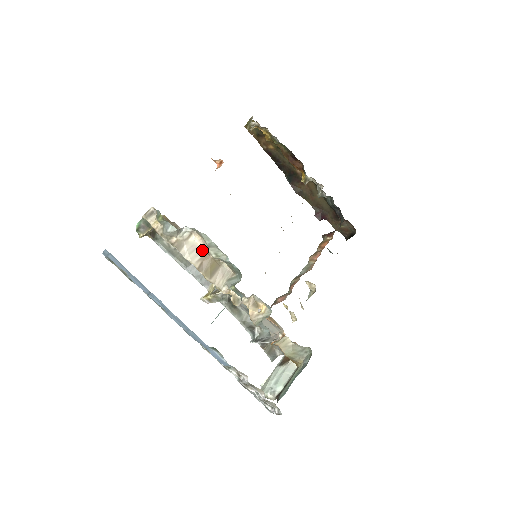
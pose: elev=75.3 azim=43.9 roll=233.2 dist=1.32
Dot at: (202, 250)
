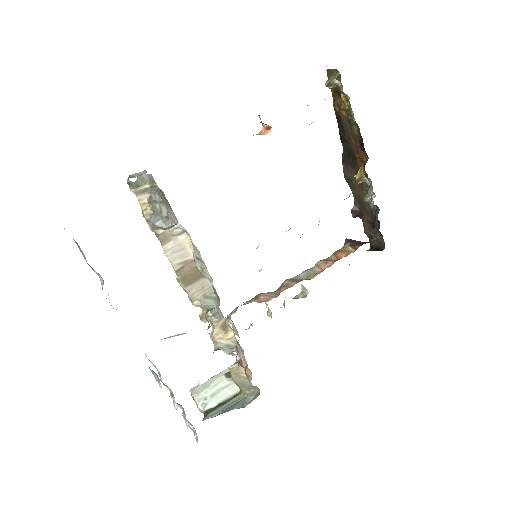
Dot at: (189, 253)
